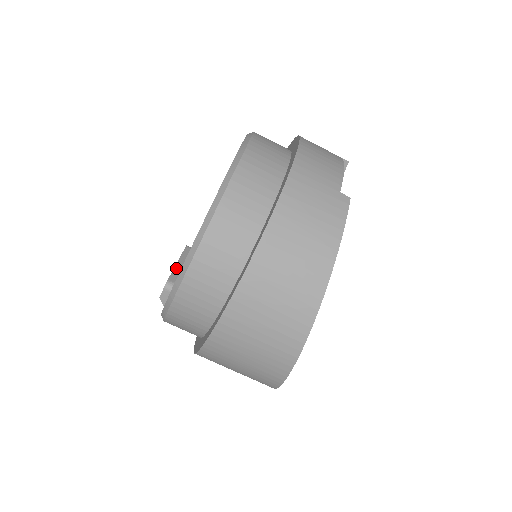
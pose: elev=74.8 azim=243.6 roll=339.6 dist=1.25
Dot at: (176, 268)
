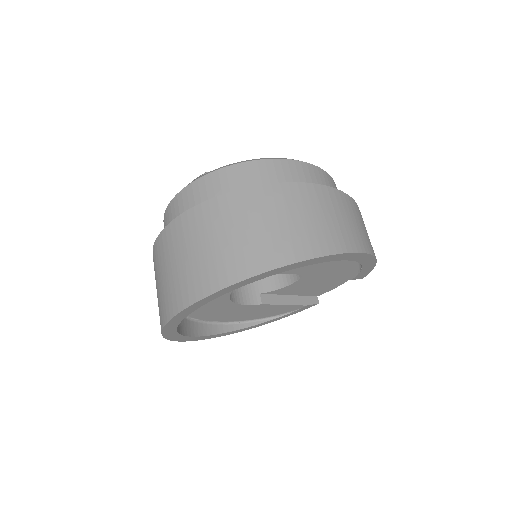
Dot at: occluded
